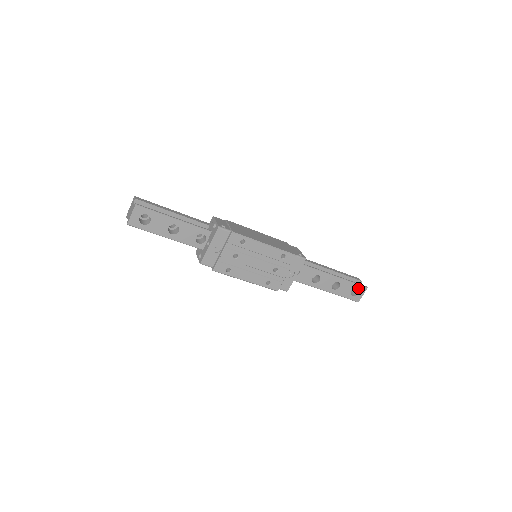
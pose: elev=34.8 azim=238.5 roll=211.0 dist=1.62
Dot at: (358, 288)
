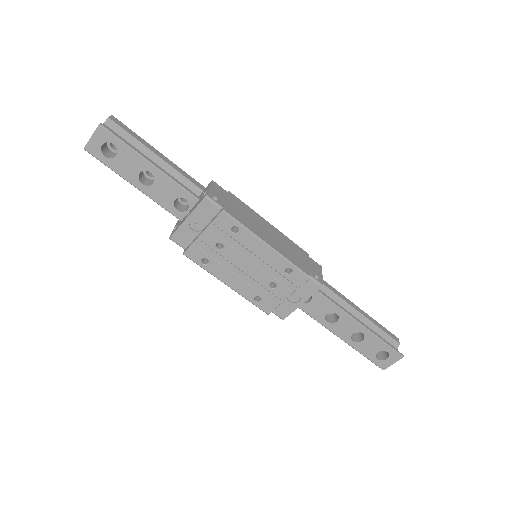
Dot at: (389, 352)
